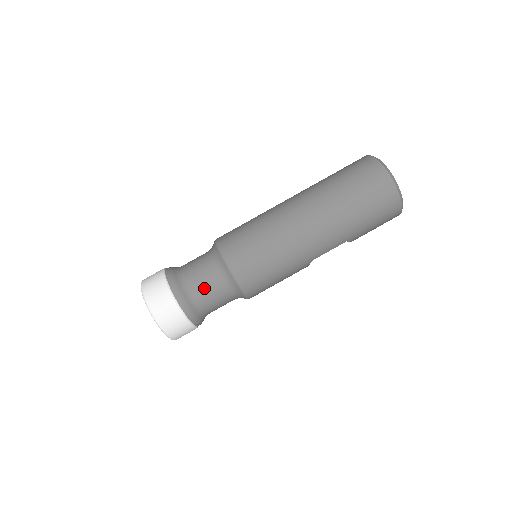
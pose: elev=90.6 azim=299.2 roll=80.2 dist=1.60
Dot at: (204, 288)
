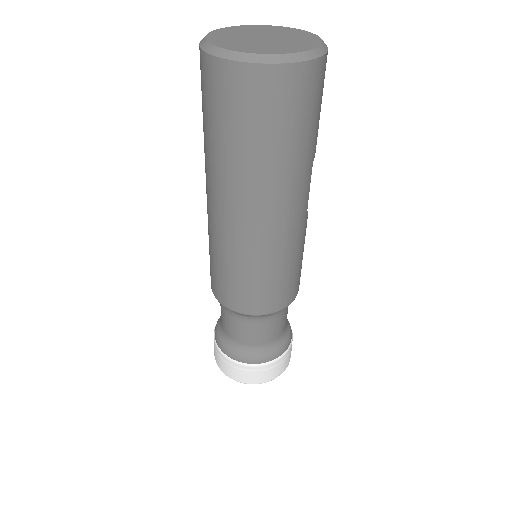
Dot at: (261, 336)
